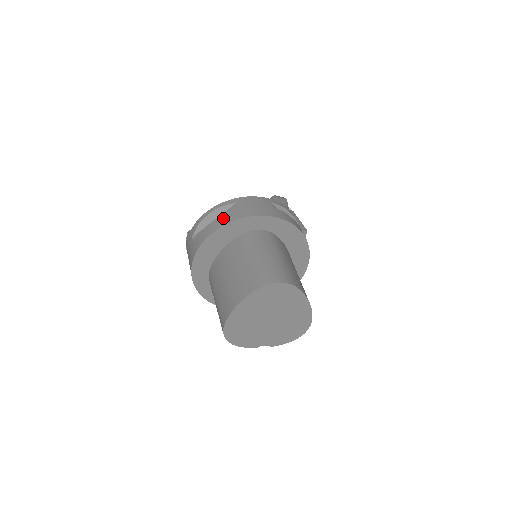
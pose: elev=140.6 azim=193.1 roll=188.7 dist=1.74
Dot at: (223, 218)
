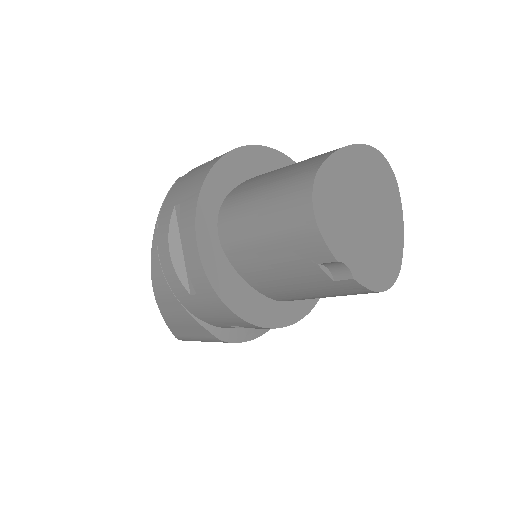
Dot at: occluded
